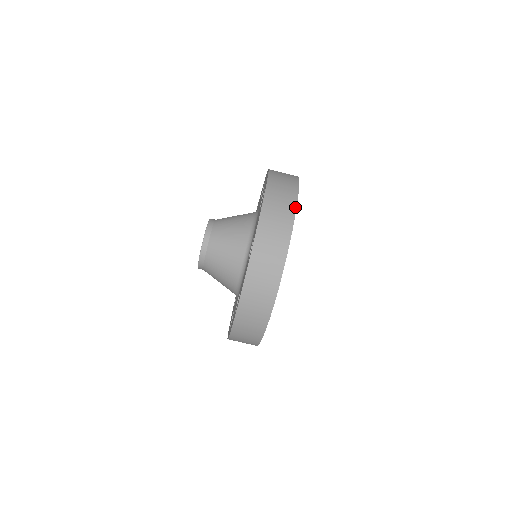
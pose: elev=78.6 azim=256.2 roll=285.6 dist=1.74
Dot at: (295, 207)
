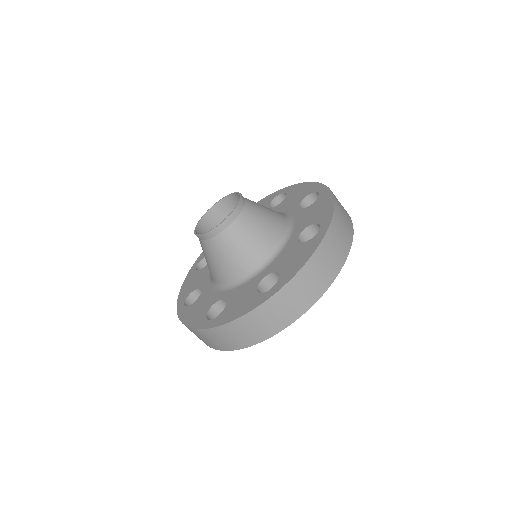
Dot at: (336, 276)
